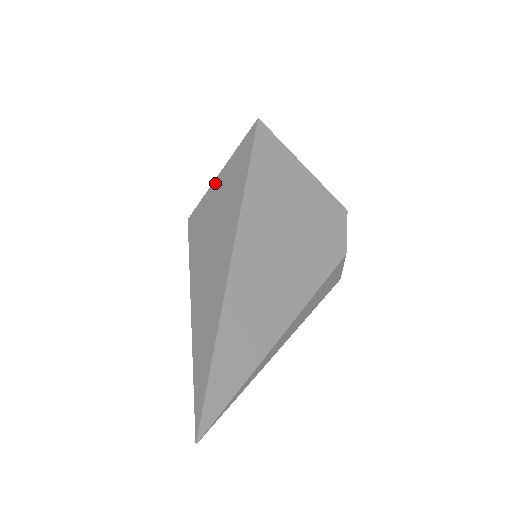
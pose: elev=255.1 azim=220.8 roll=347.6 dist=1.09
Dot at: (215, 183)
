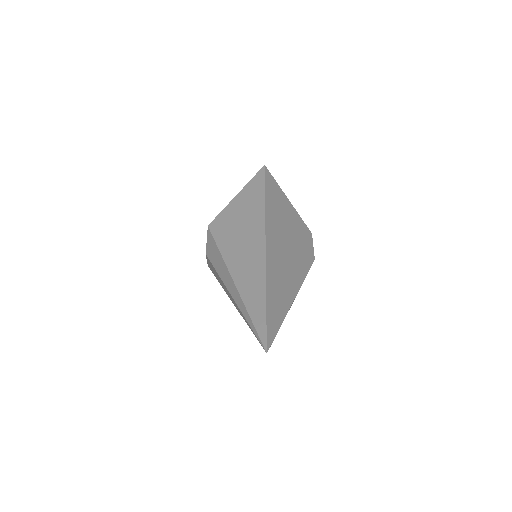
Dot at: (232, 203)
